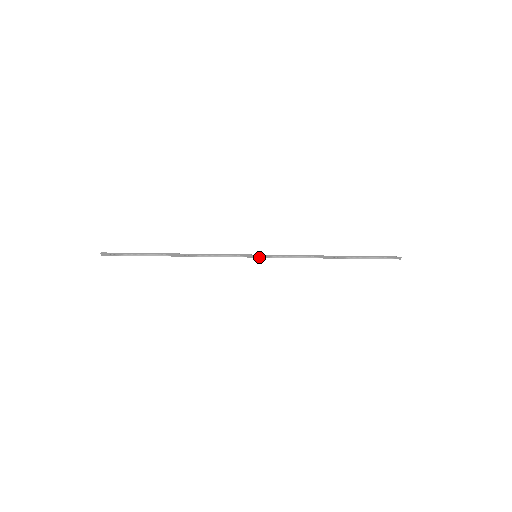
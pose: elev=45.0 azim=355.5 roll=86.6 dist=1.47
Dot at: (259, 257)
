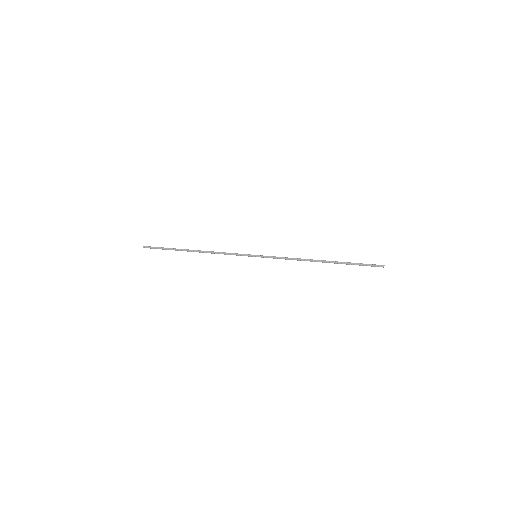
Dot at: occluded
